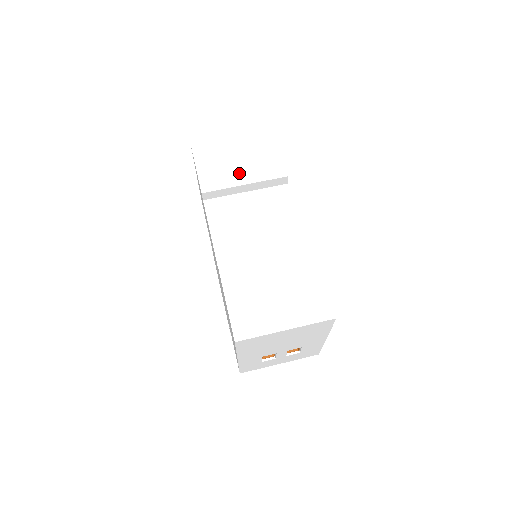
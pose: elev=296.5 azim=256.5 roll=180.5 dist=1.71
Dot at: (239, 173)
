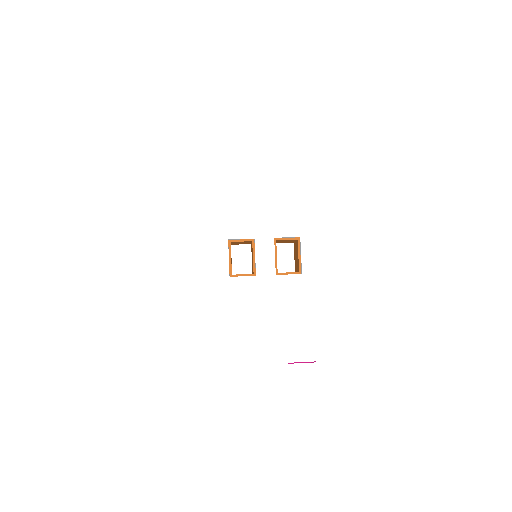
Dot at: occluded
